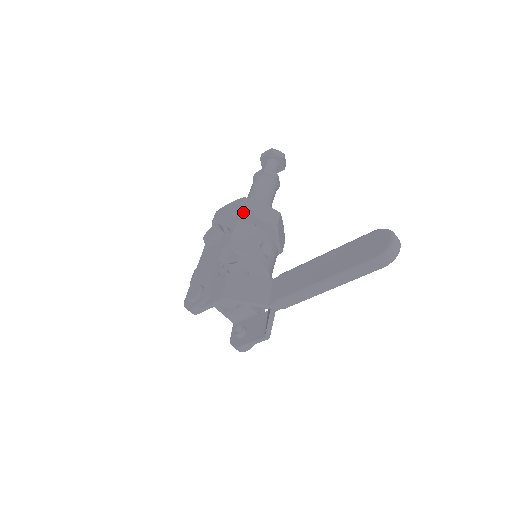
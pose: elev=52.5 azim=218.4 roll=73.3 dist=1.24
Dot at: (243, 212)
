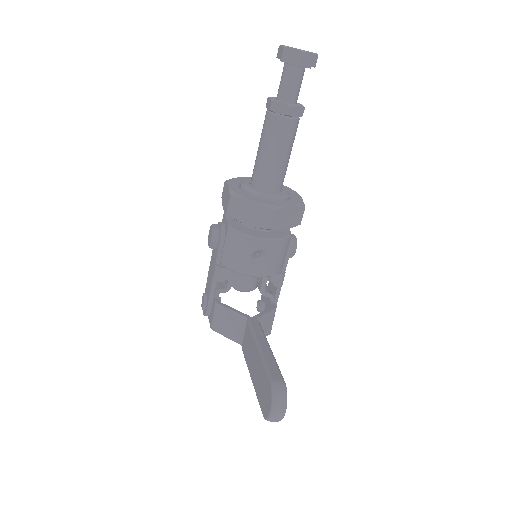
Dot at: (231, 217)
